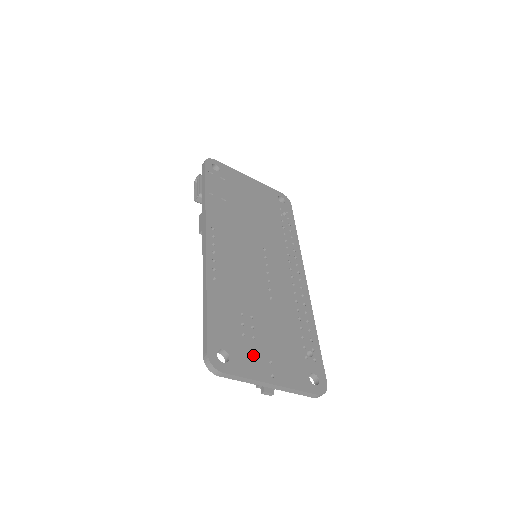
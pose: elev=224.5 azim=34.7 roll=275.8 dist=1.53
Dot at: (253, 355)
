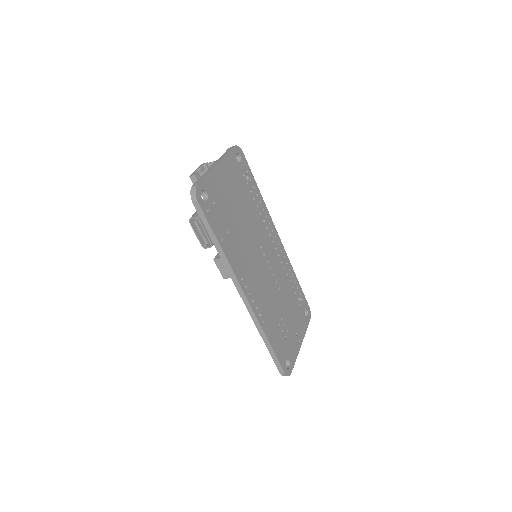
Dot at: (292, 343)
